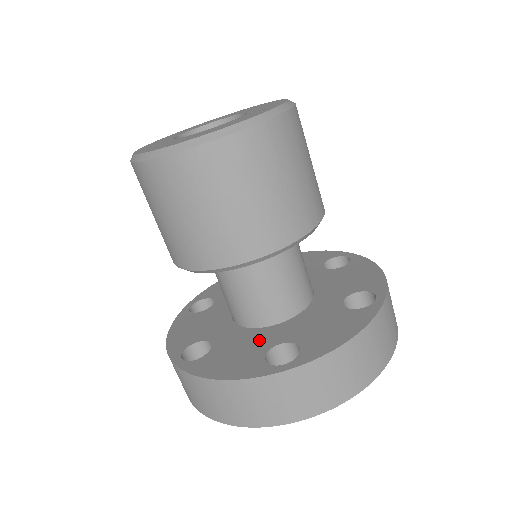
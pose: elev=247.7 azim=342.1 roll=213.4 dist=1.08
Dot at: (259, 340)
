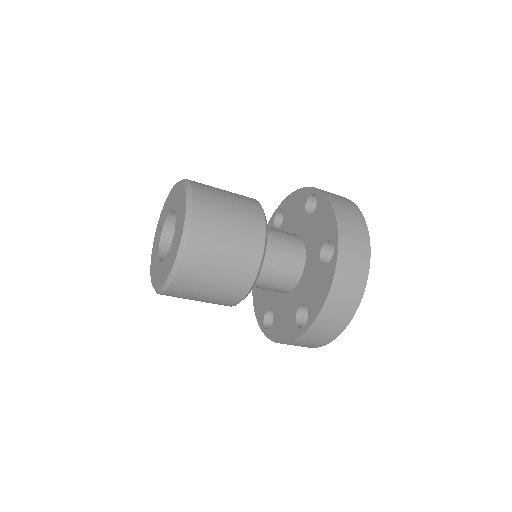
Dot at: (290, 305)
